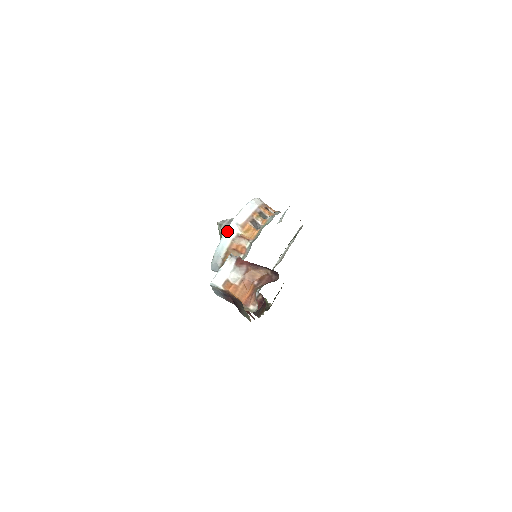
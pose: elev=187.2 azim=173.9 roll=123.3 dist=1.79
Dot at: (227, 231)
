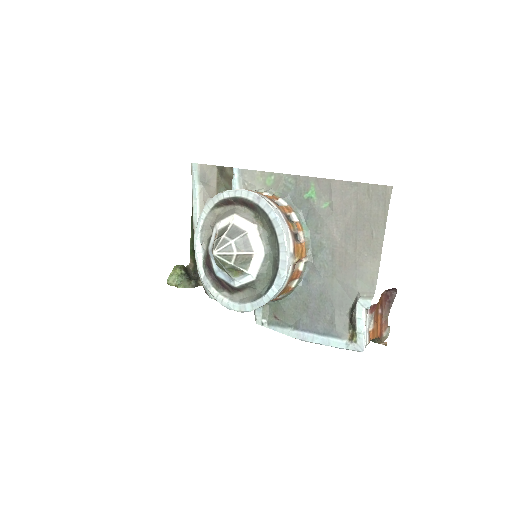
Dot at: (287, 271)
